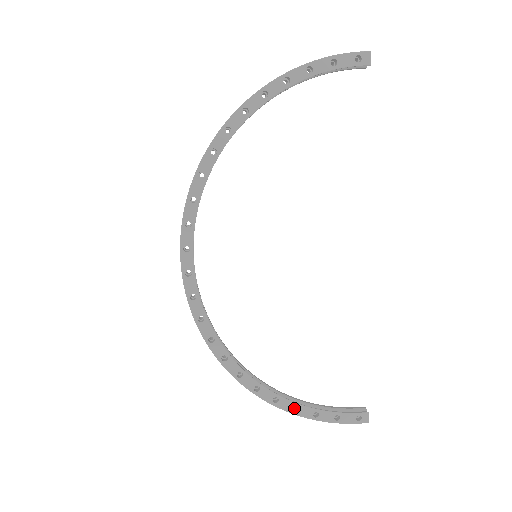
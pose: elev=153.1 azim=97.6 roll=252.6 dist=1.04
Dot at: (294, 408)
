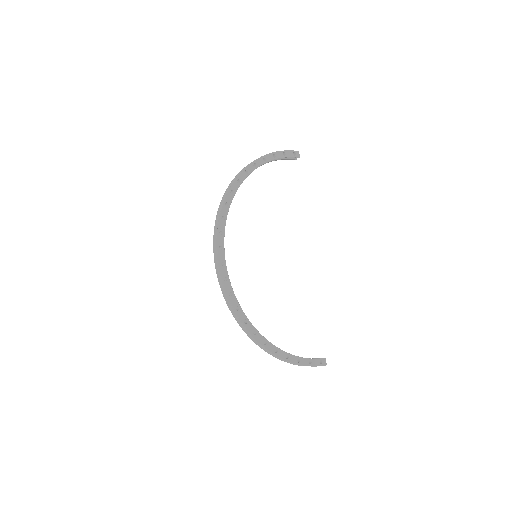
Dot at: (285, 358)
